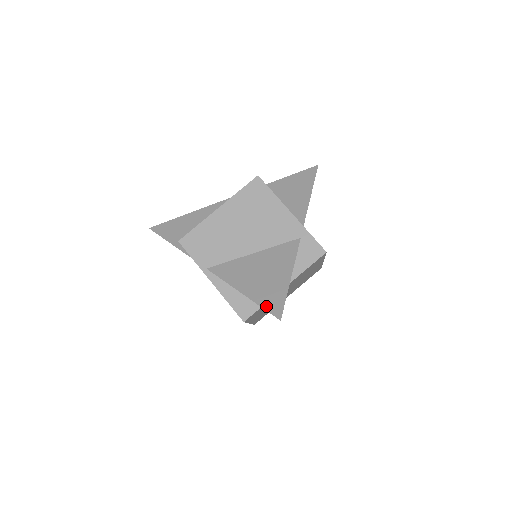
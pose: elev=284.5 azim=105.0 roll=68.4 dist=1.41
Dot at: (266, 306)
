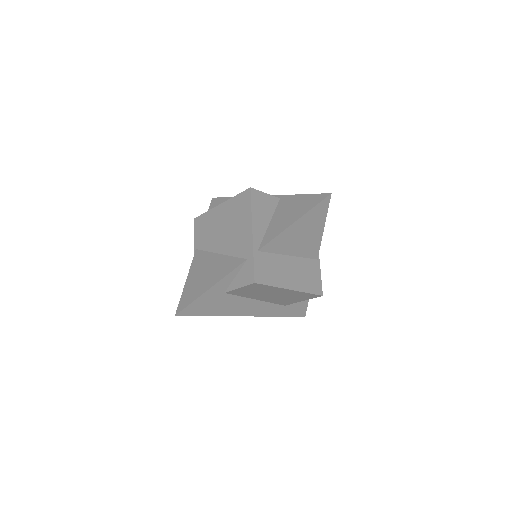
Dot at: (182, 299)
